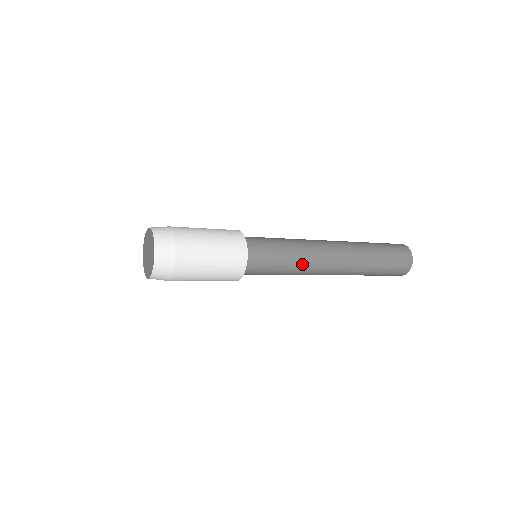
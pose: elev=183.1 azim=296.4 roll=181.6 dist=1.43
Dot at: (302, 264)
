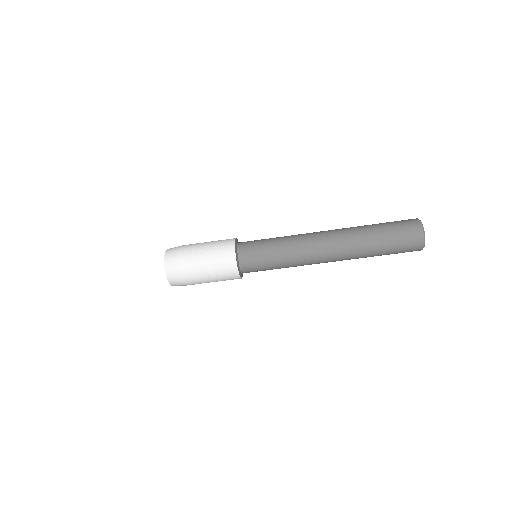
Dot at: (292, 254)
